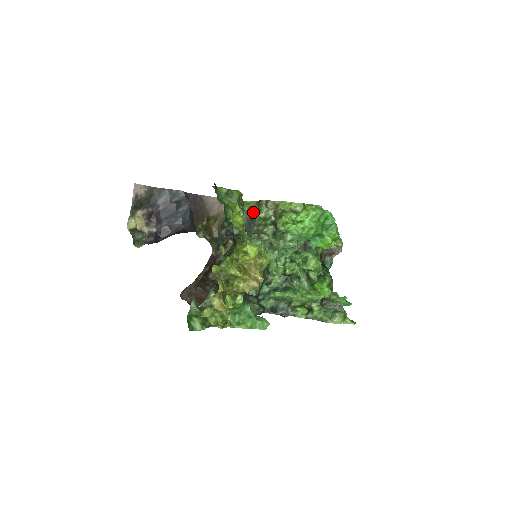
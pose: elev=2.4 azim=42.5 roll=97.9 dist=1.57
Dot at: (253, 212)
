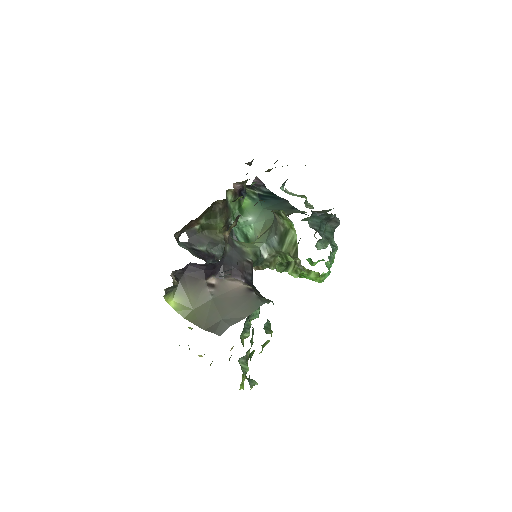
Dot at: (286, 242)
